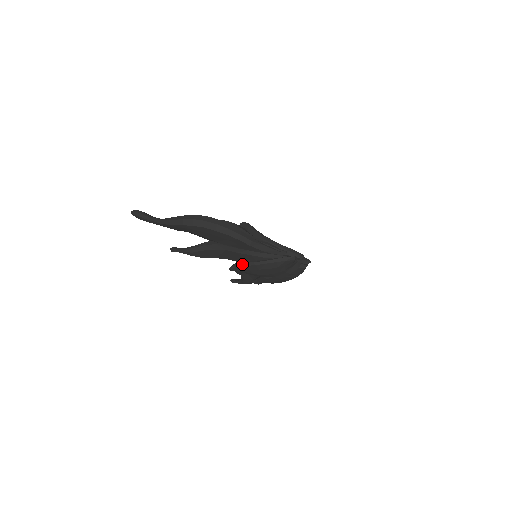
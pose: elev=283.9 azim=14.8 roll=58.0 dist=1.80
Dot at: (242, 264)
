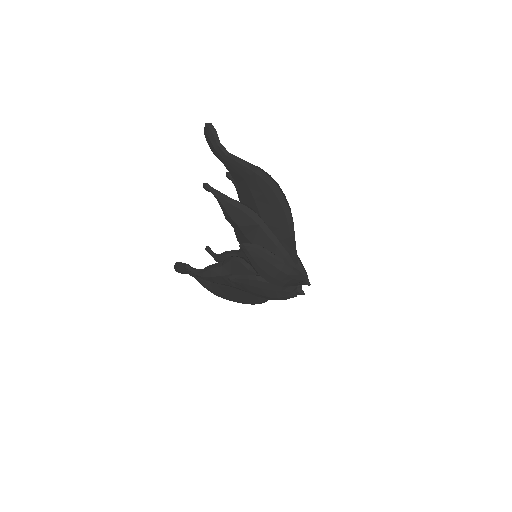
Dot at: (261, 248)
